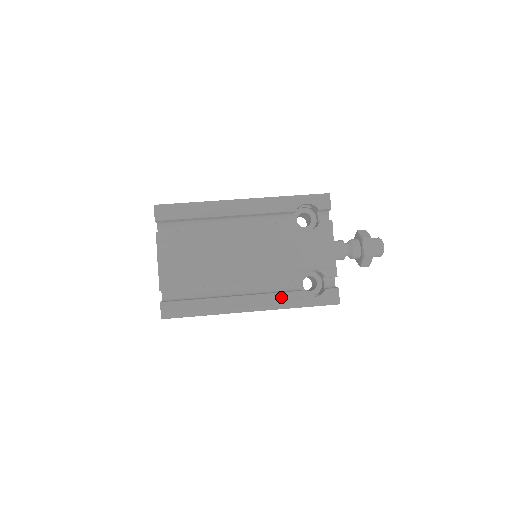
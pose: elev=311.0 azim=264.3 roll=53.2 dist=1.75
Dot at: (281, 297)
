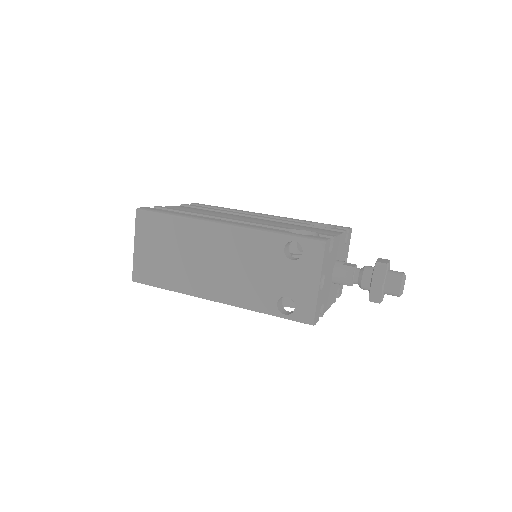
Dot at: (262, 227)
